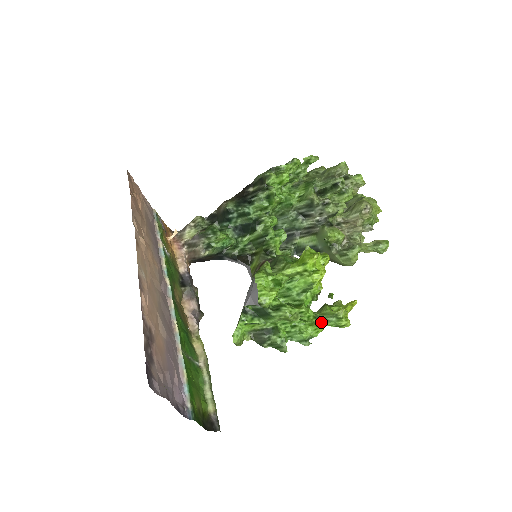
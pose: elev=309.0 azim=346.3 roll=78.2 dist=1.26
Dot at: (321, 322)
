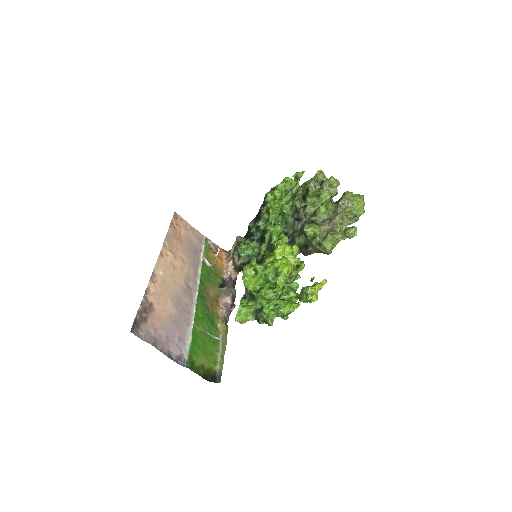
Dot at: (299, 300)
